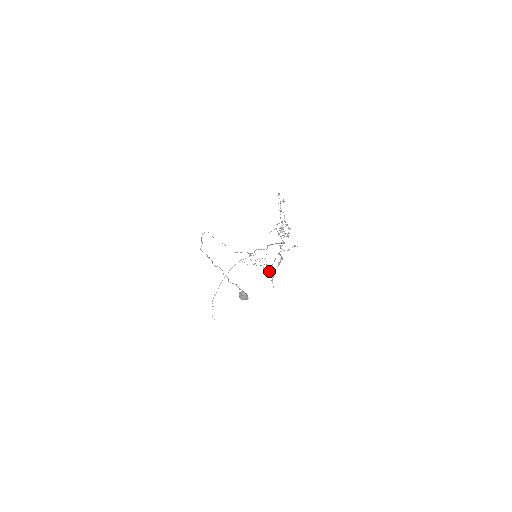
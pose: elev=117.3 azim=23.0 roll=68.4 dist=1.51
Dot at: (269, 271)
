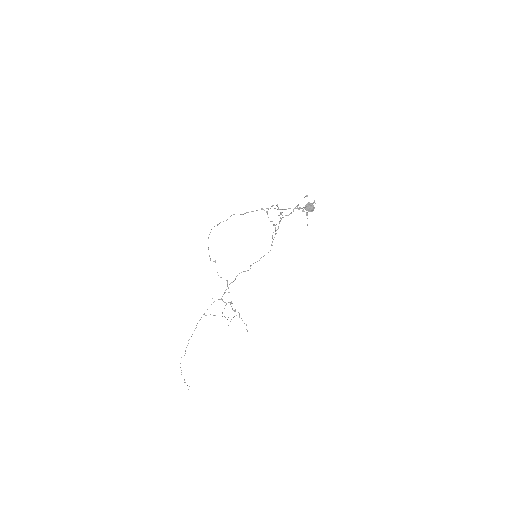
Dot at: (239, 316)
